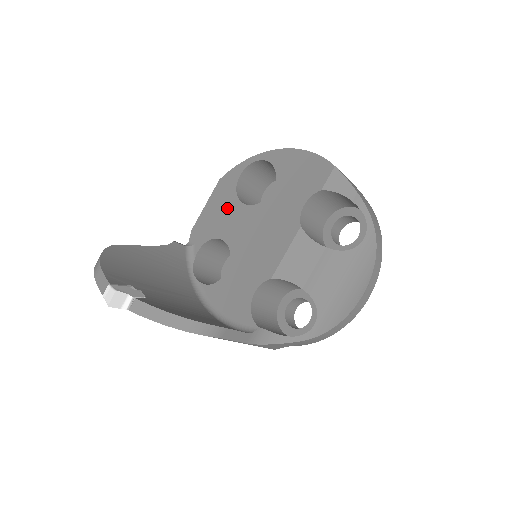
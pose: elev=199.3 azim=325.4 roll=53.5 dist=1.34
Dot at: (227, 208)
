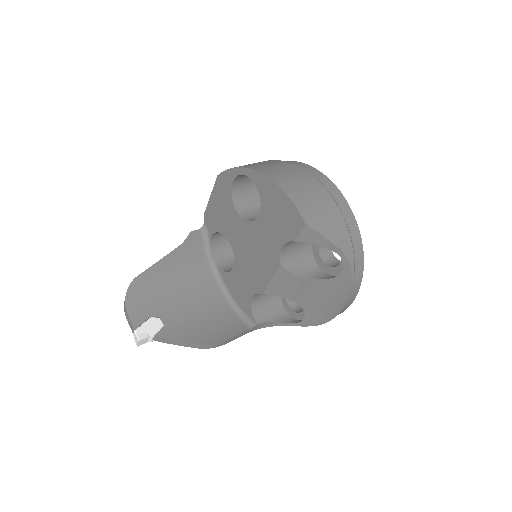
Dot at: (227, 210)
